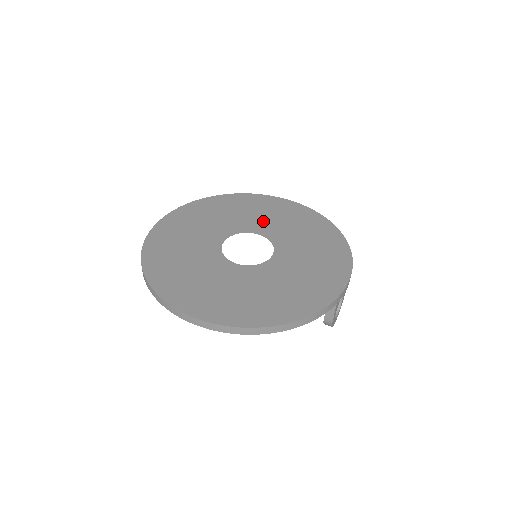
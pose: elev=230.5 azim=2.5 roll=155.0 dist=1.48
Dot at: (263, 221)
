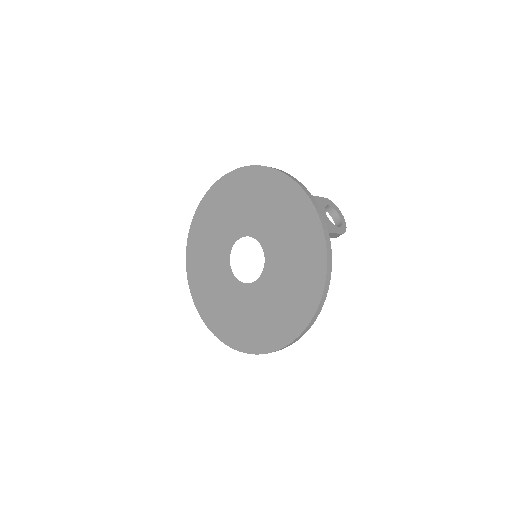
Dot at: (228, 223)
